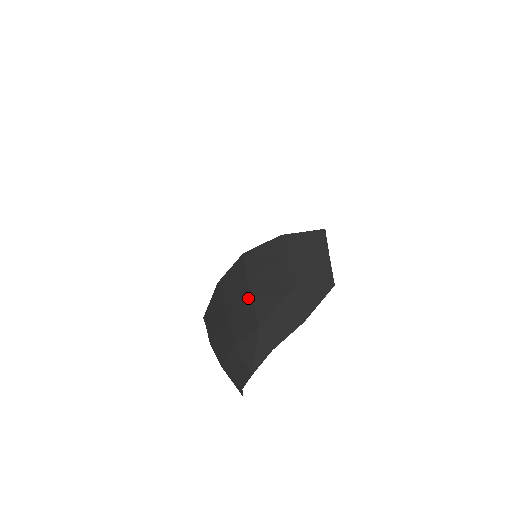
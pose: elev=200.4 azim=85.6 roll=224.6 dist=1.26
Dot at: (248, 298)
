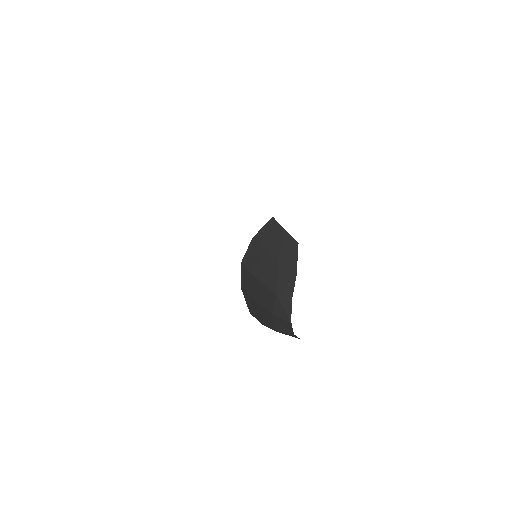
Dot at: (260, 285)
